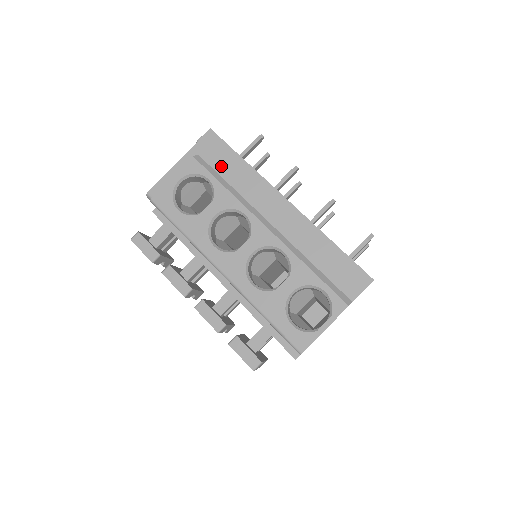
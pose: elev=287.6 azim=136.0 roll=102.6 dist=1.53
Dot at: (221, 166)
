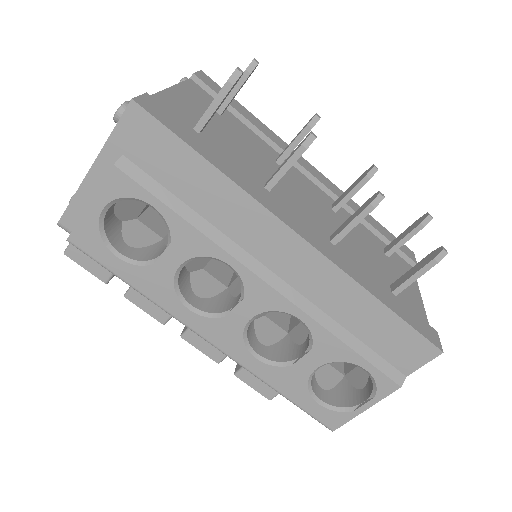
Dot at: (171, 177)
